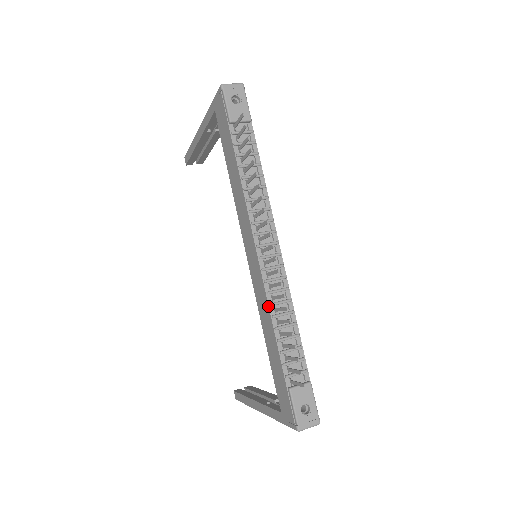
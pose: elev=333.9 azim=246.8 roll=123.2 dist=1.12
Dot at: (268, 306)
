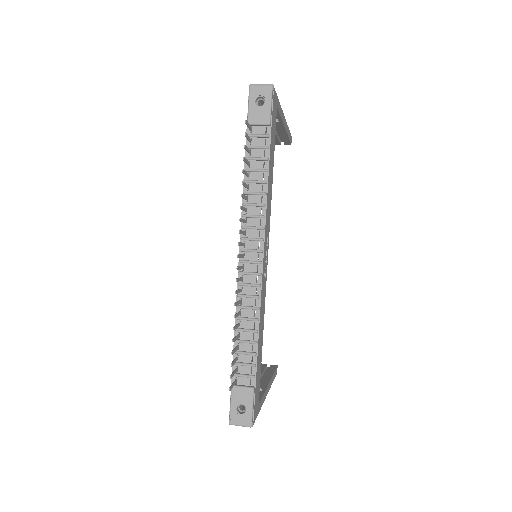
Dot at: (236, 307)
